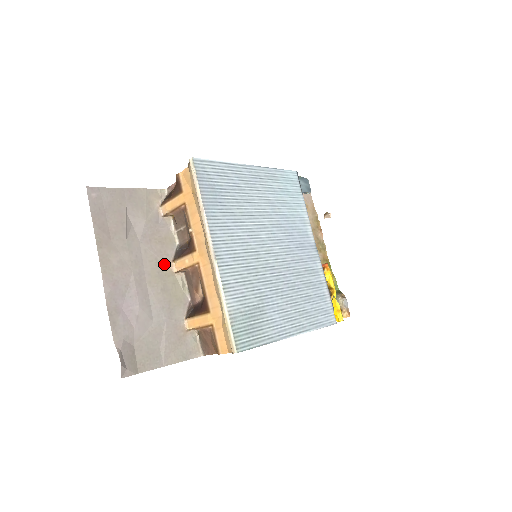
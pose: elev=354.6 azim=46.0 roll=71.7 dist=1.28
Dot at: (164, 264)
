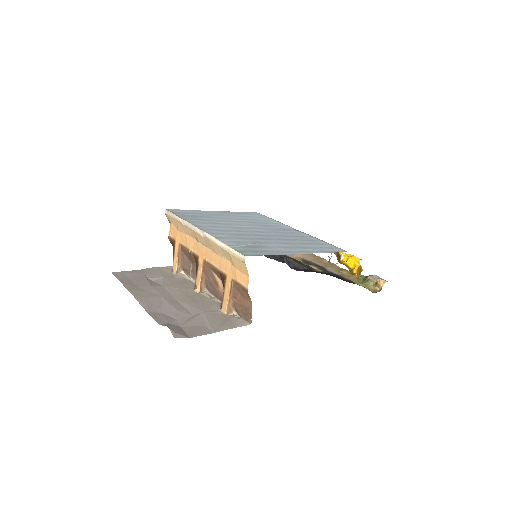
Dot at: (188, 291)
